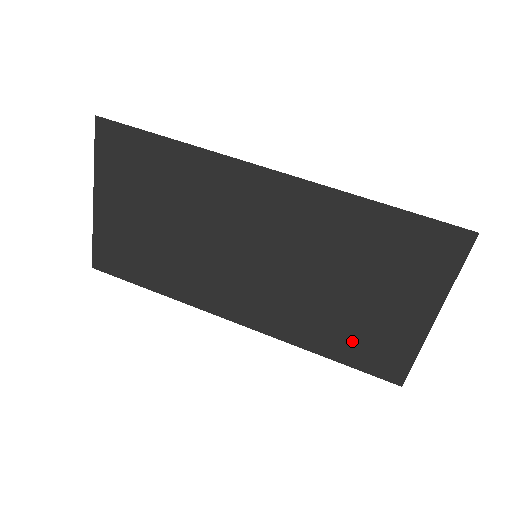
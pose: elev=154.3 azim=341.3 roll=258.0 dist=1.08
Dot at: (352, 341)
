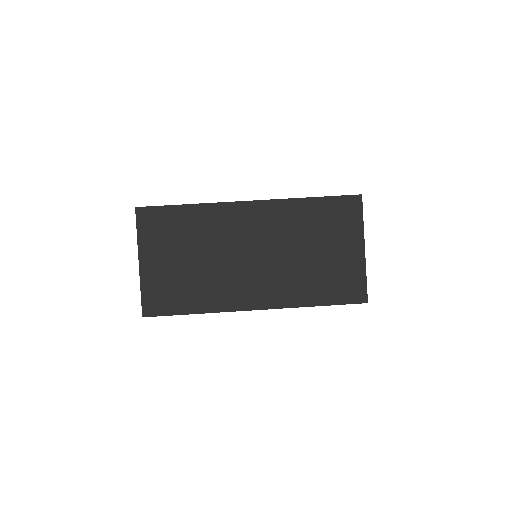
Dot at: (329, 286)
